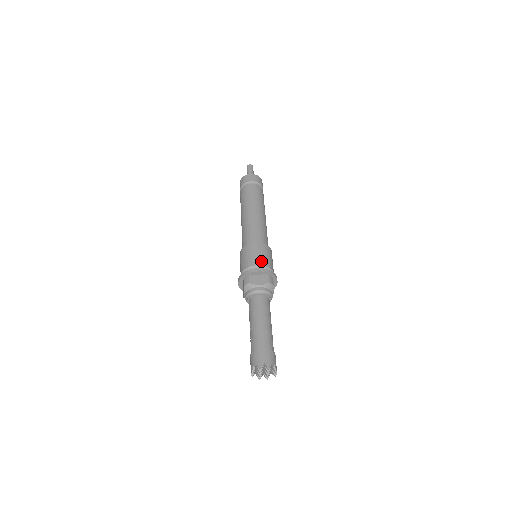
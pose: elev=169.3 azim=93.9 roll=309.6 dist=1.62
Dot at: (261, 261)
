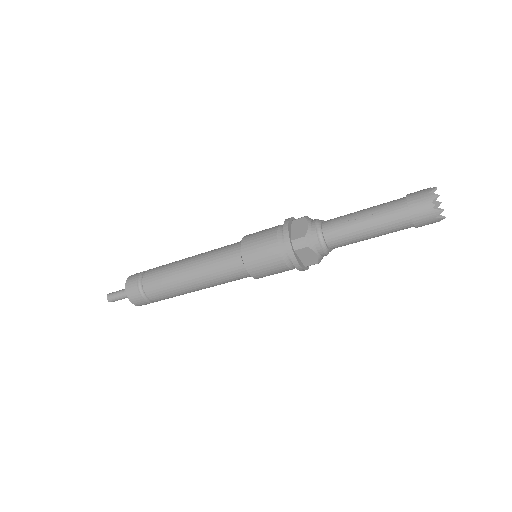
Dot at: occluded
